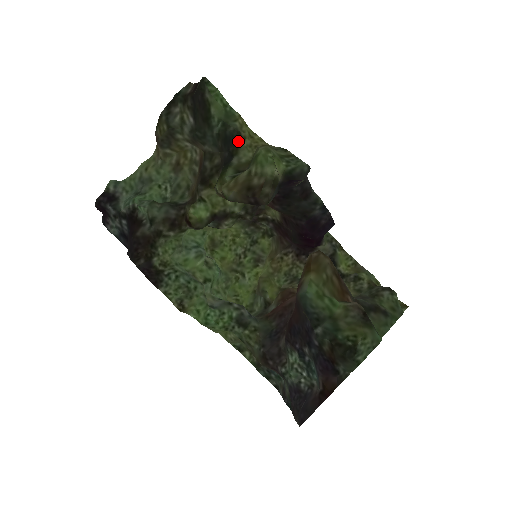
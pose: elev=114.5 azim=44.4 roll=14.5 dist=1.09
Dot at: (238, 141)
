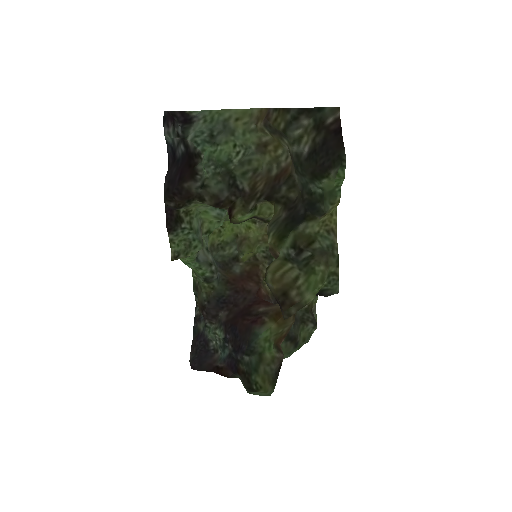
Dot at: (318, 216)
